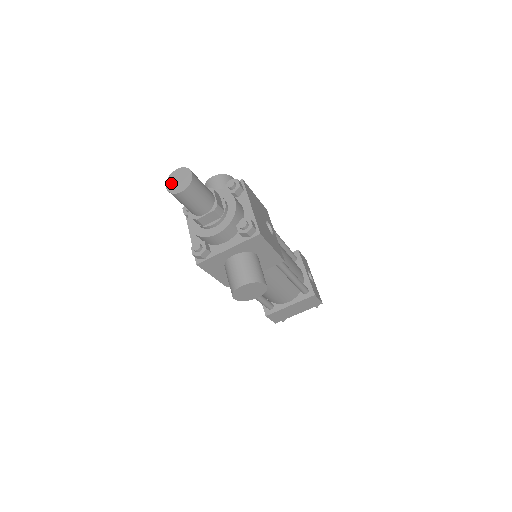
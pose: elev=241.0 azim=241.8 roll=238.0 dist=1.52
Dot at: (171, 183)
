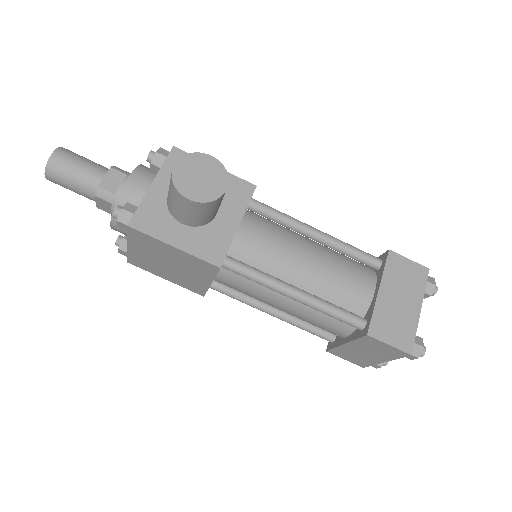
Dot at: occluded
